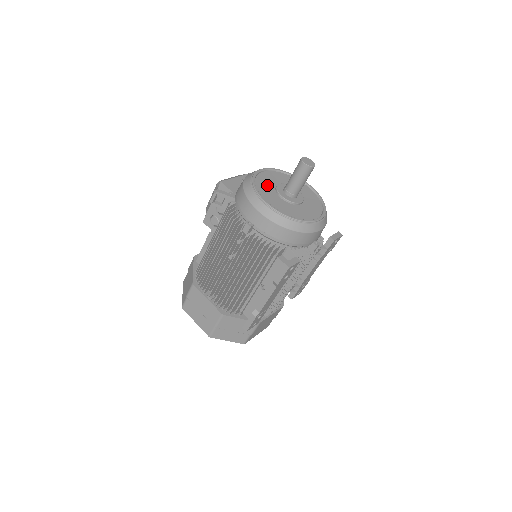
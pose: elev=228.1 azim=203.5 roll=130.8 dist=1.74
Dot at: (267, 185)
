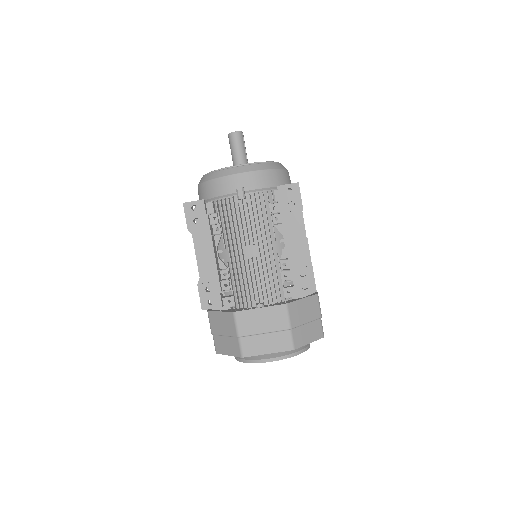
Dot at: occluded
